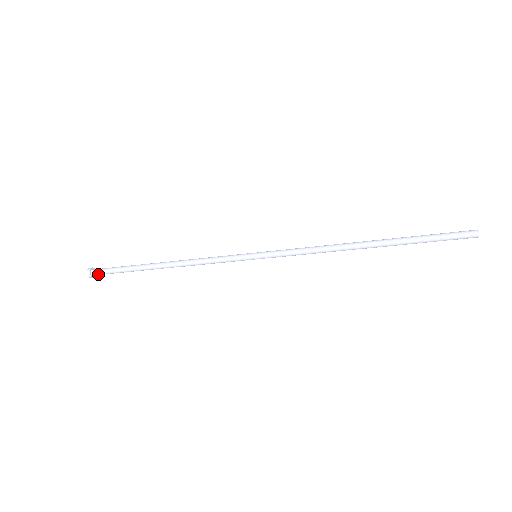
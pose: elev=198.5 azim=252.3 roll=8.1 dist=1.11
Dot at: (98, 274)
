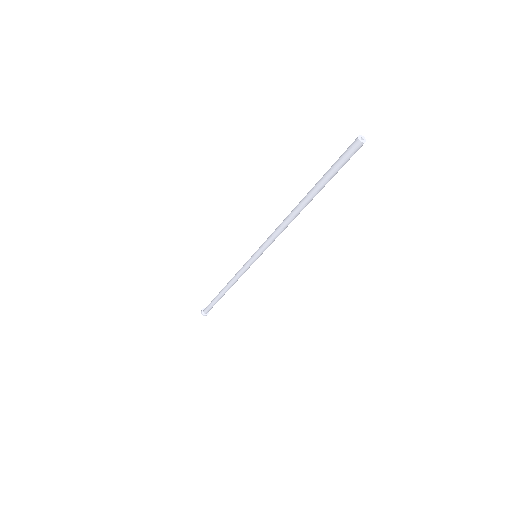
Dot at: (206, 311)
